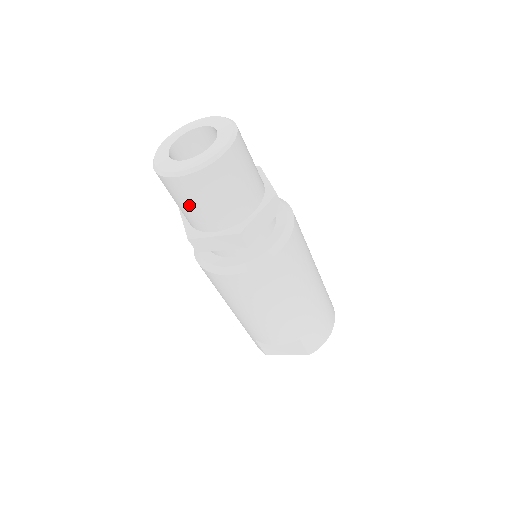
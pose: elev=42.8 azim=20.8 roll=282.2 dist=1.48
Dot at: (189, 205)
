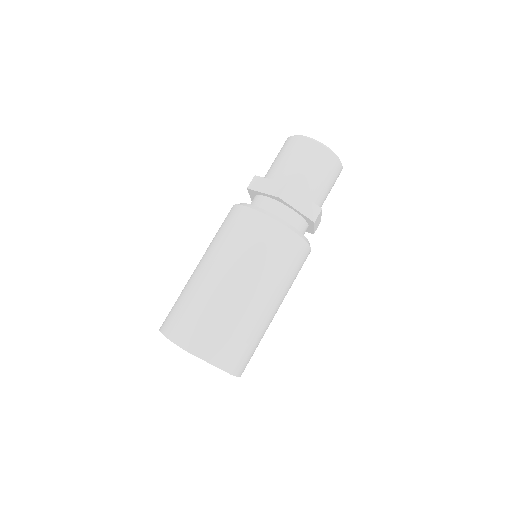
Dot at: (311, 168)
